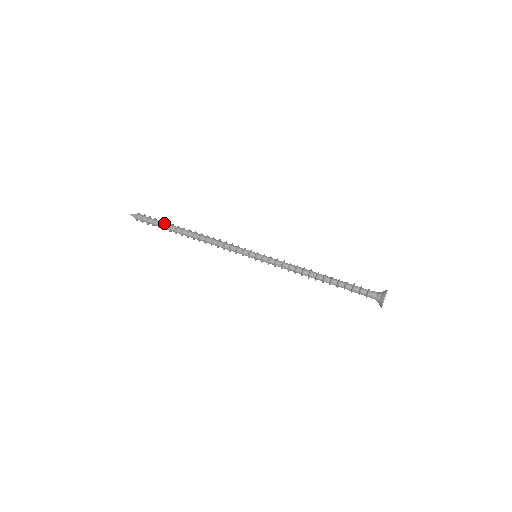
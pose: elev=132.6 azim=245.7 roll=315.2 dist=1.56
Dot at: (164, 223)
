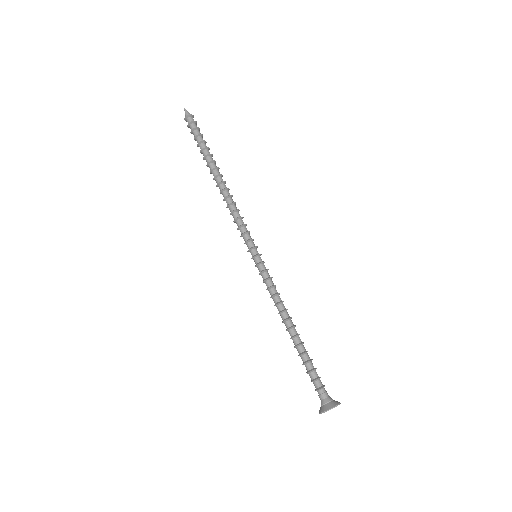
Dot at: (201, 149)
